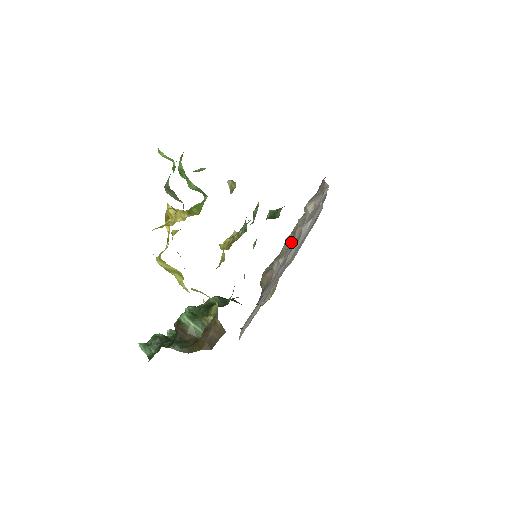
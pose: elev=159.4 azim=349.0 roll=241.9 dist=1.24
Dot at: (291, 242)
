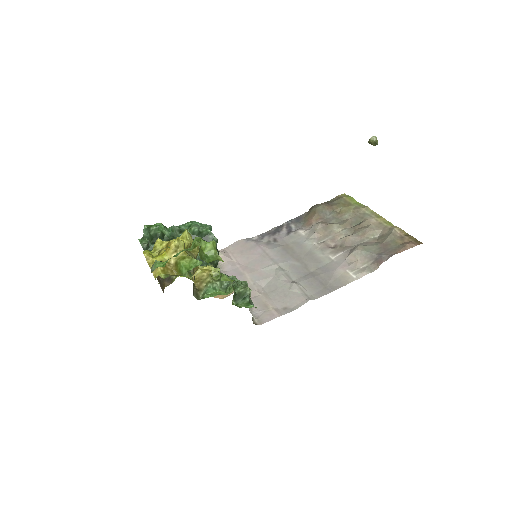
Dot at: (344, 229)
